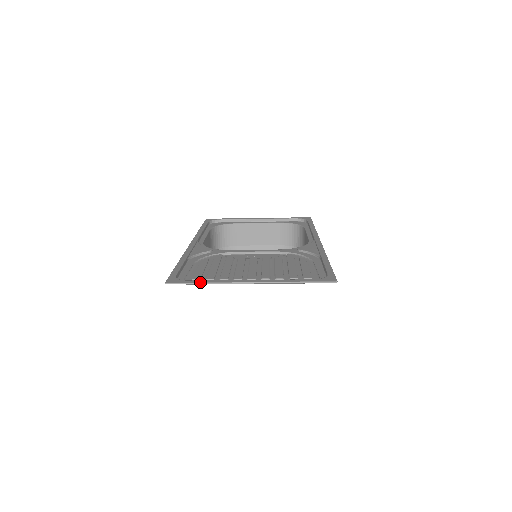
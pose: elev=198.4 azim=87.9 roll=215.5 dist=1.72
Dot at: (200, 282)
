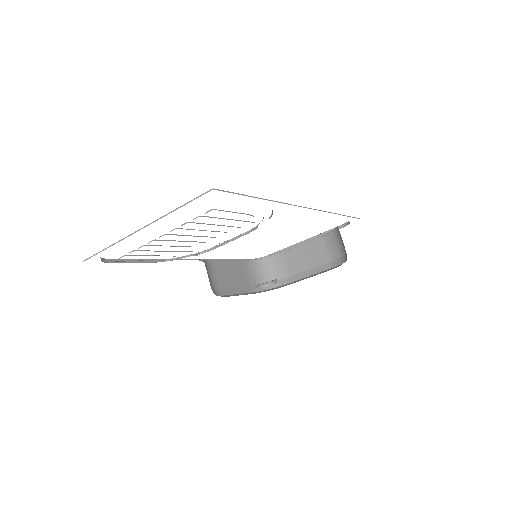
Dot at: (105, 248)
